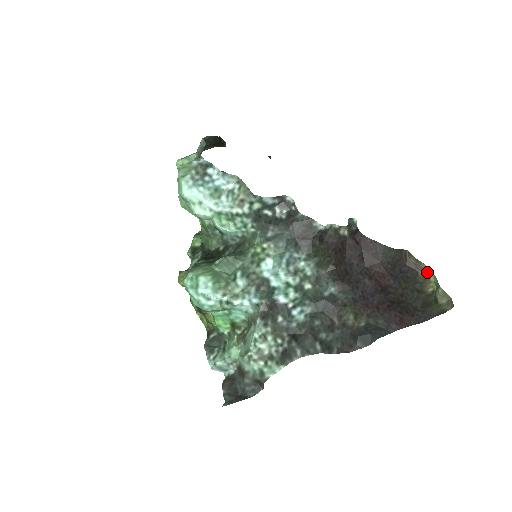
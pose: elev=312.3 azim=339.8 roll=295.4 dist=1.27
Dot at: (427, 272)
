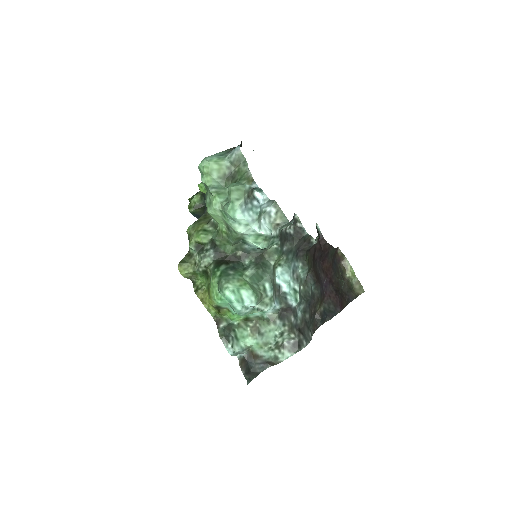
Dot at: (346, 263)
